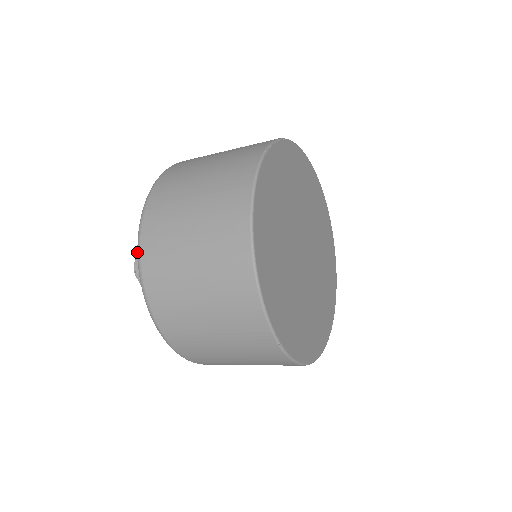
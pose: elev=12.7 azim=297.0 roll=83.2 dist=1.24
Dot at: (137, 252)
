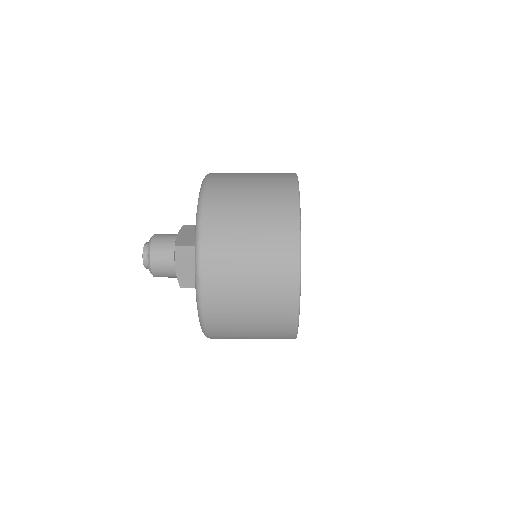
Dot at: (198, 301)
